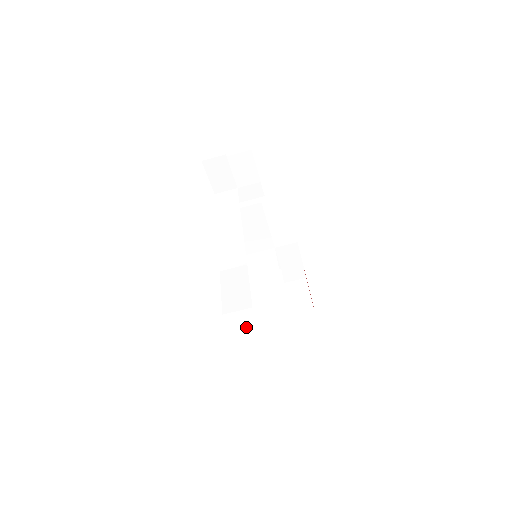
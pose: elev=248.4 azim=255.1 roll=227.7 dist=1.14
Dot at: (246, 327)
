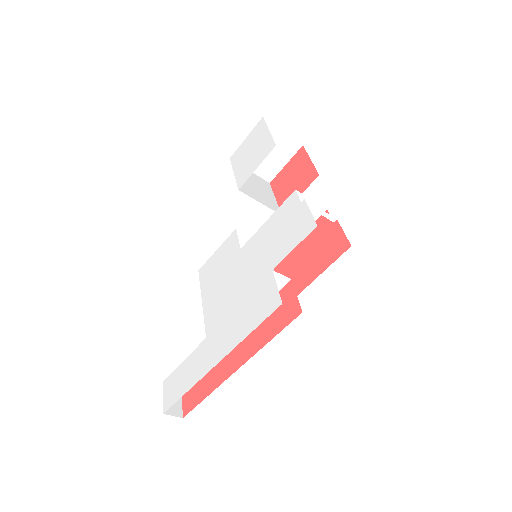
Dot at: occluded
